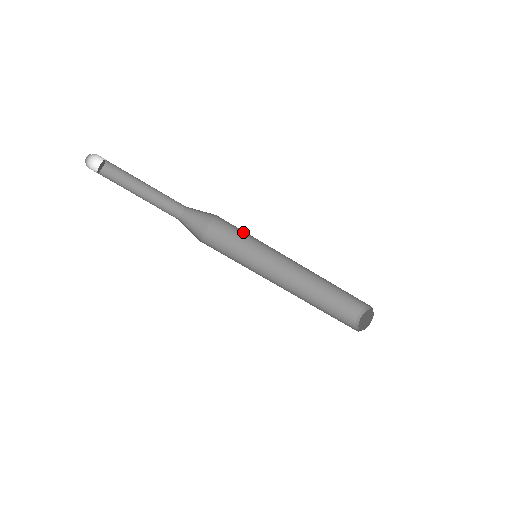
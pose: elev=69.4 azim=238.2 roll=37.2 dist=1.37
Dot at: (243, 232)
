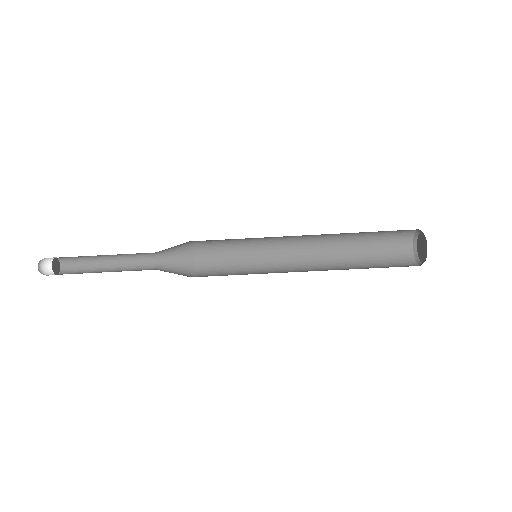
Dot at: (230, 248)
